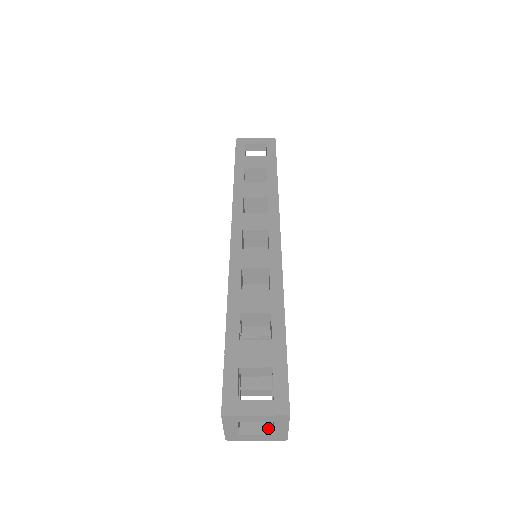
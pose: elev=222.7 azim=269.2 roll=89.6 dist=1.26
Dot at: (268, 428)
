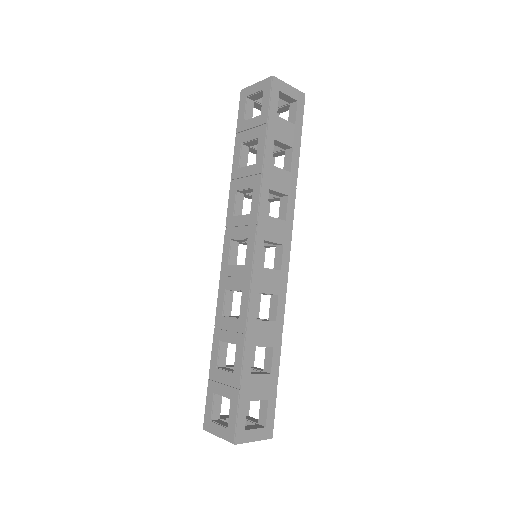
Dot at: occluded
